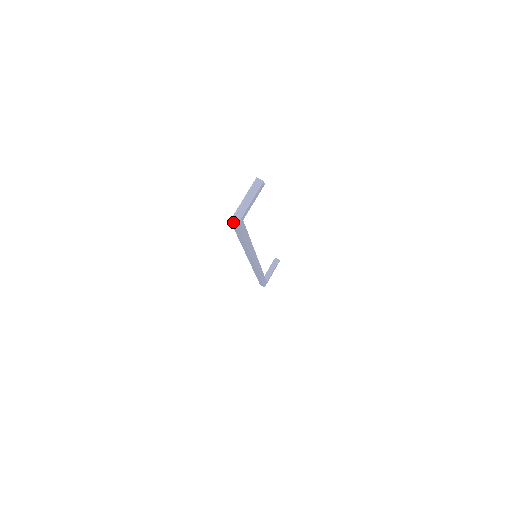
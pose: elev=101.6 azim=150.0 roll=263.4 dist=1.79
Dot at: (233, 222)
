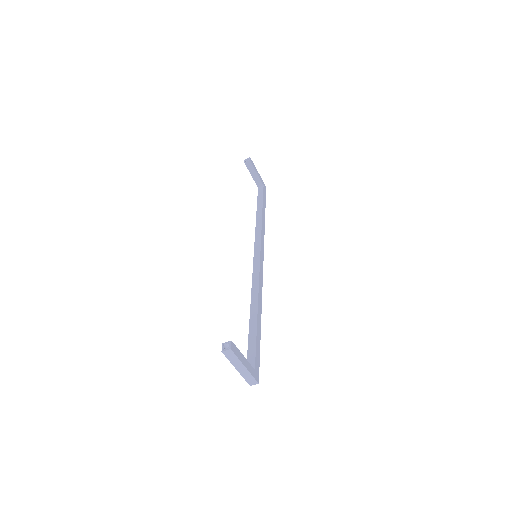
Dot at: occluded
